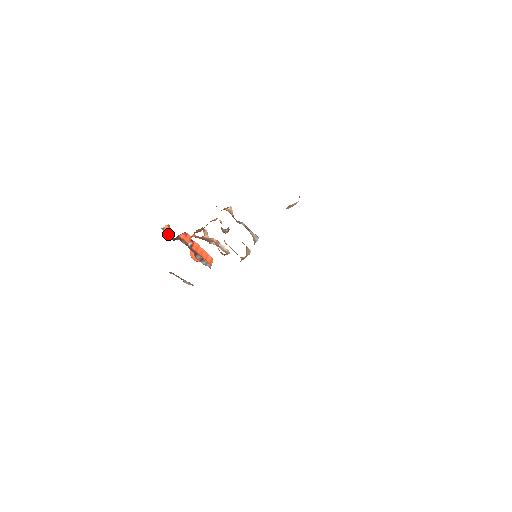
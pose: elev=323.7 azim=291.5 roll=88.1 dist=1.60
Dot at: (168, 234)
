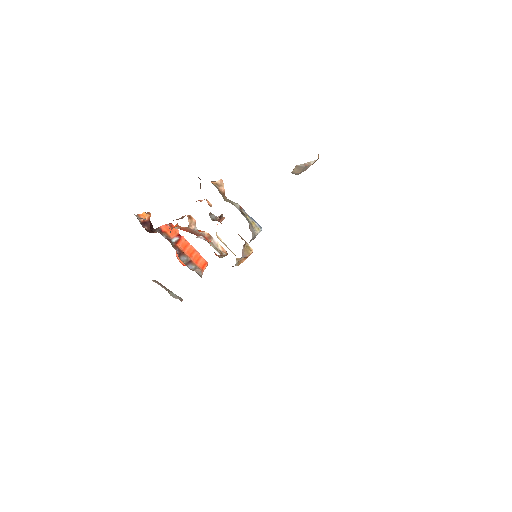
Dot at: (146, 224)
